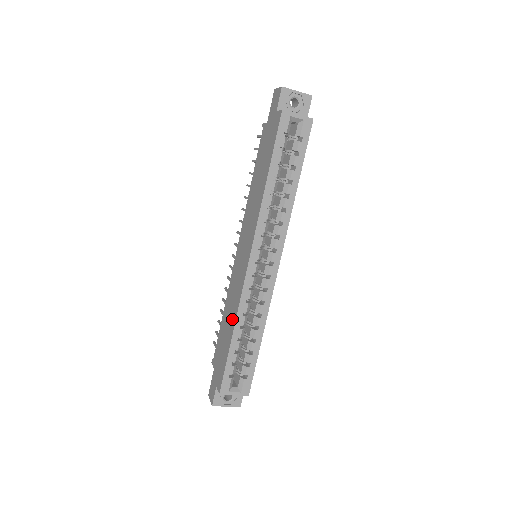
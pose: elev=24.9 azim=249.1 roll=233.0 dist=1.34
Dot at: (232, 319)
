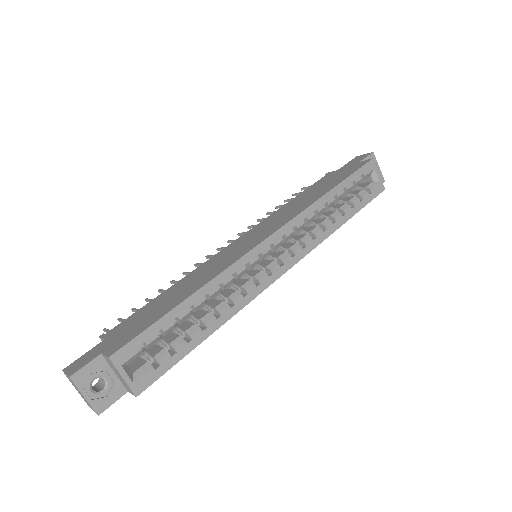
Dot at: (197, 284)
